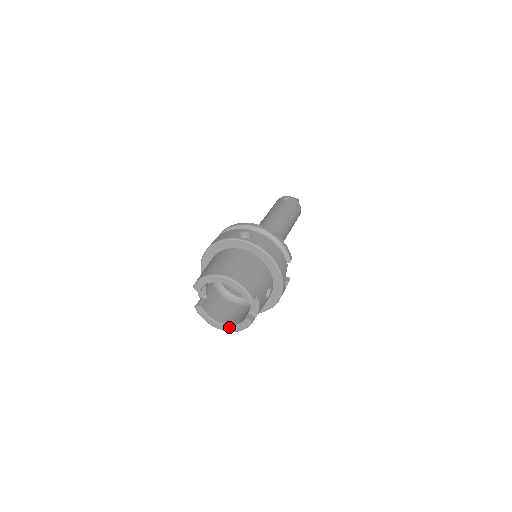
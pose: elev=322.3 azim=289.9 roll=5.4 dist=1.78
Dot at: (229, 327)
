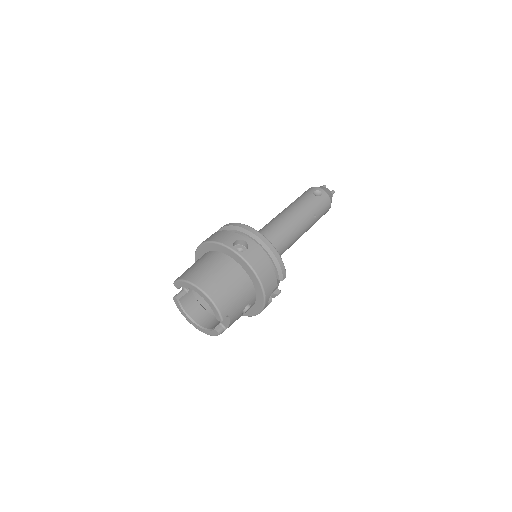
Dot at: (200, 327)
